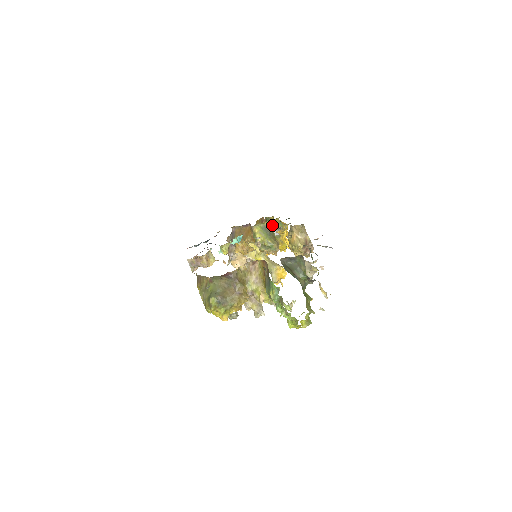
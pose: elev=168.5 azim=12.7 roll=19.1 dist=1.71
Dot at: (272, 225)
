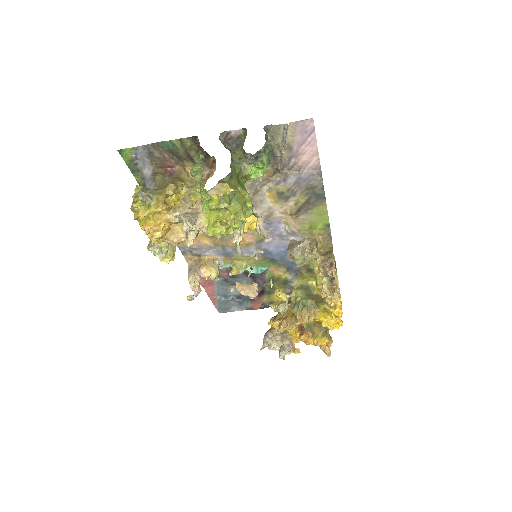
Dot at: occluded
